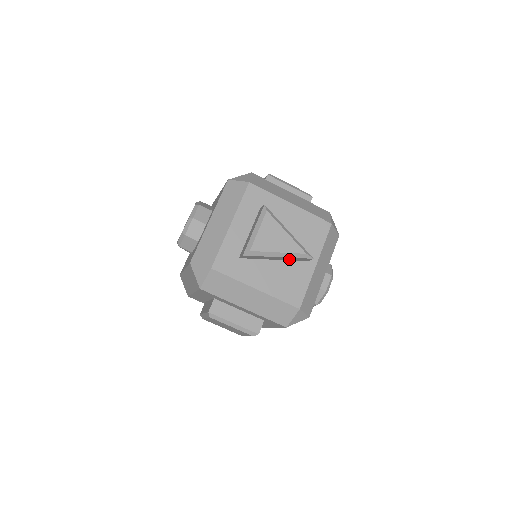
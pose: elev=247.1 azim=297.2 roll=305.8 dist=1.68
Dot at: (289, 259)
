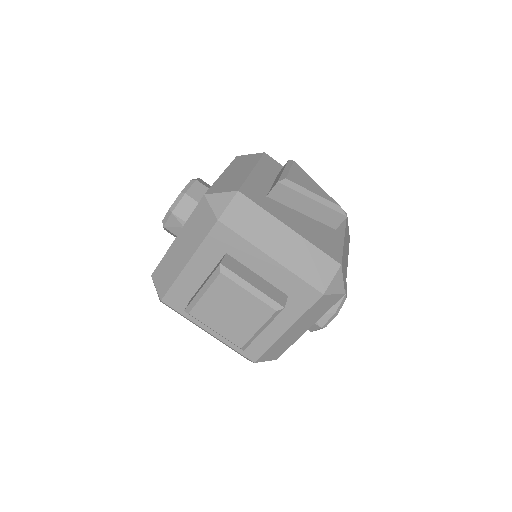
Dot at: (319, 215)
